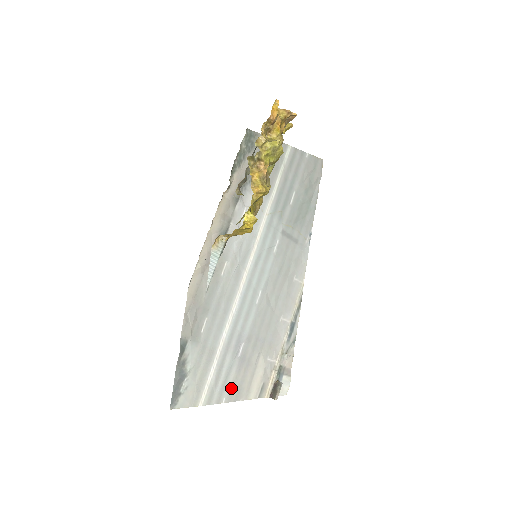
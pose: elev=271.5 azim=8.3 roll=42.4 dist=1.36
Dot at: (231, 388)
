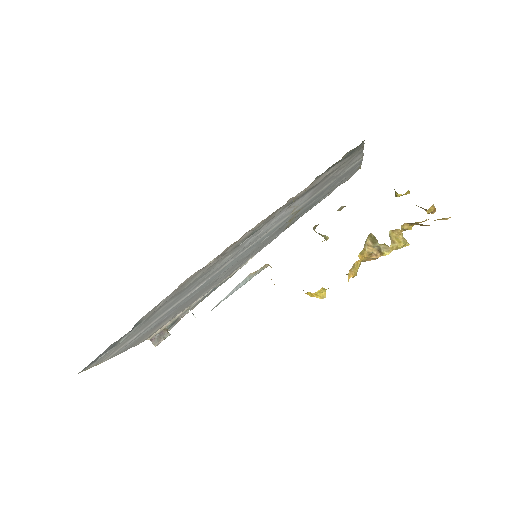
Dot at: (134, 343)
